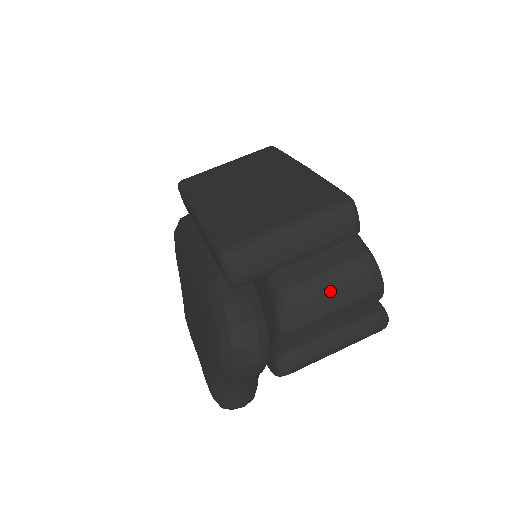
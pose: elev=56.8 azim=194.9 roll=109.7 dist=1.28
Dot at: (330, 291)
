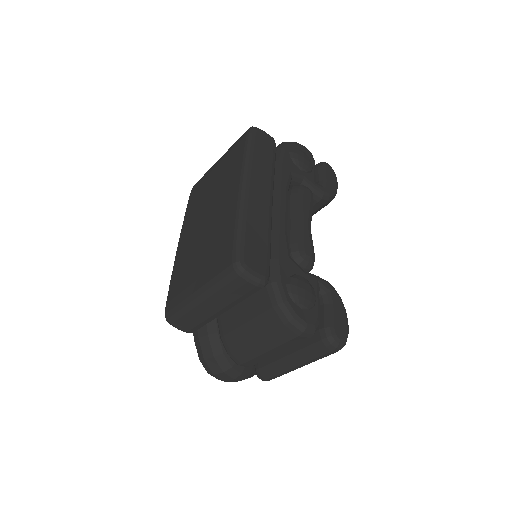
Dot at: (254, 339)
